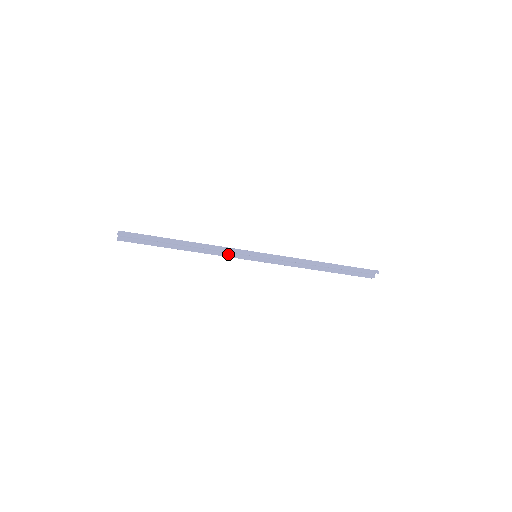
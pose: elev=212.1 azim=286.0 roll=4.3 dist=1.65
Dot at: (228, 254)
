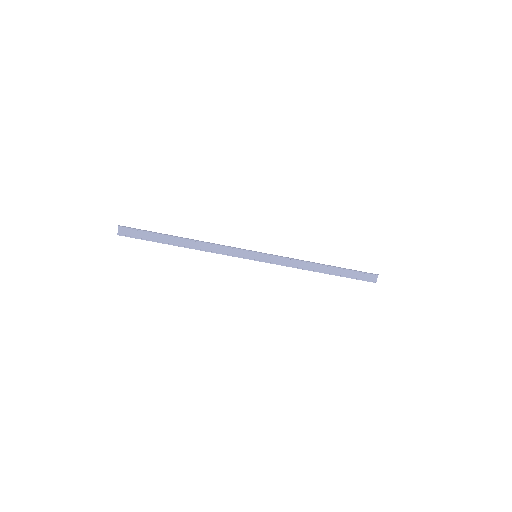
Dot at: (228, 255)
